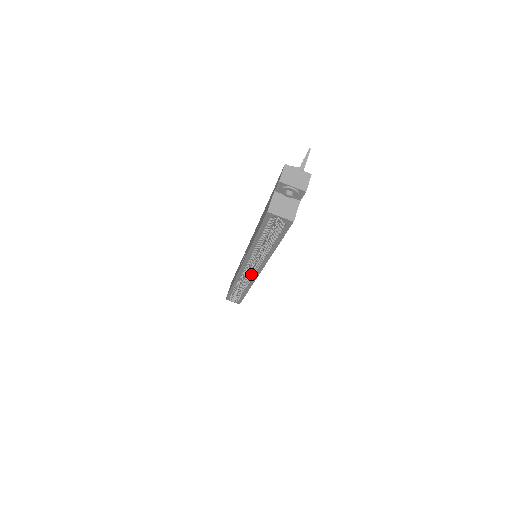
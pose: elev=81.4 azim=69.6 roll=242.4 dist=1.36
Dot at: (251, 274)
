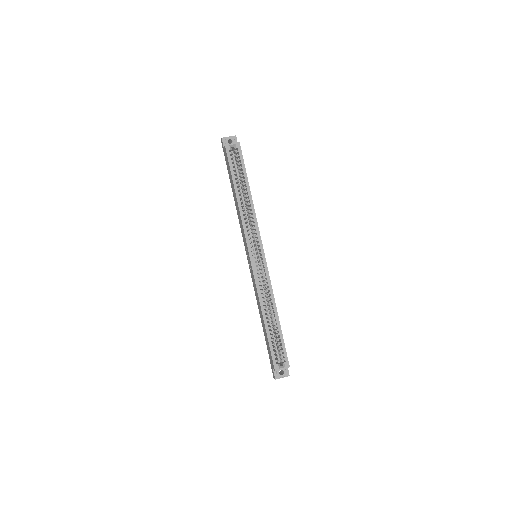
Dot at: (260, 260)
